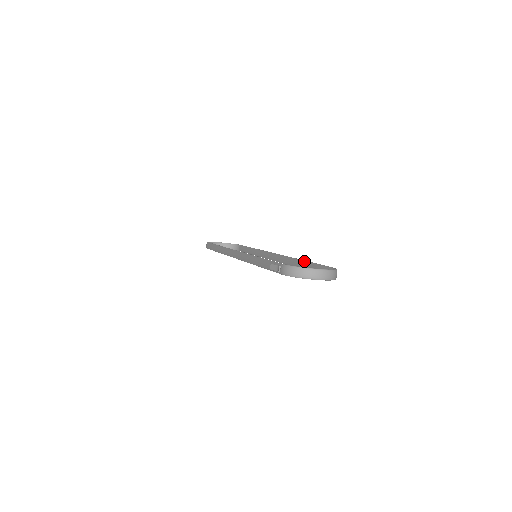
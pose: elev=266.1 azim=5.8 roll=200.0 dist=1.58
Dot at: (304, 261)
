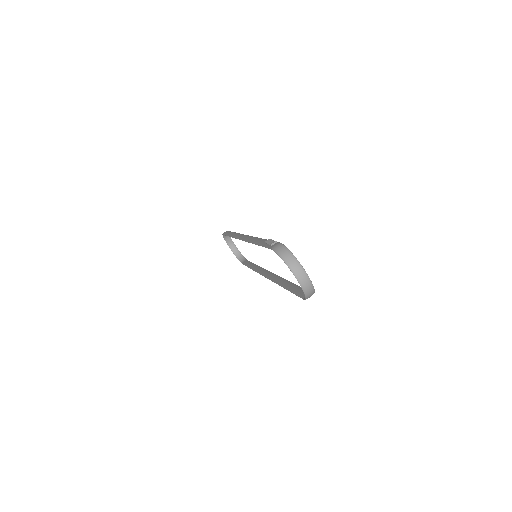
Dot at: (291, 282)
